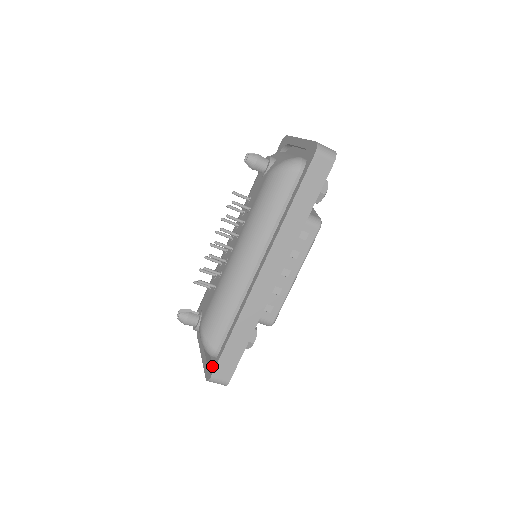
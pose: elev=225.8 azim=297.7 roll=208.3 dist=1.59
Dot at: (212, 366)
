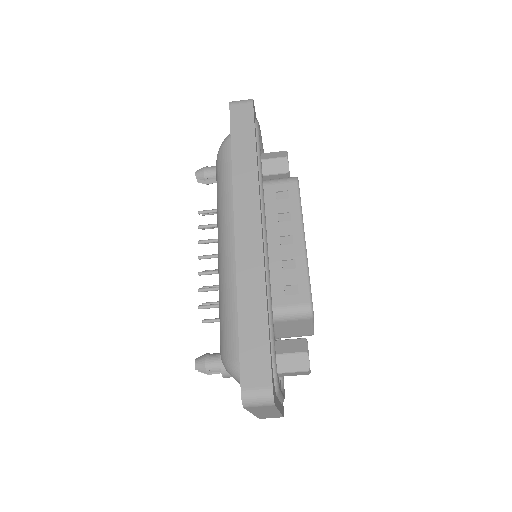
Dot at: occluded
